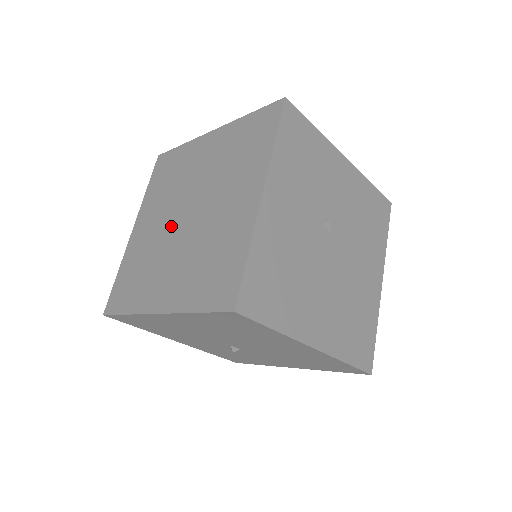
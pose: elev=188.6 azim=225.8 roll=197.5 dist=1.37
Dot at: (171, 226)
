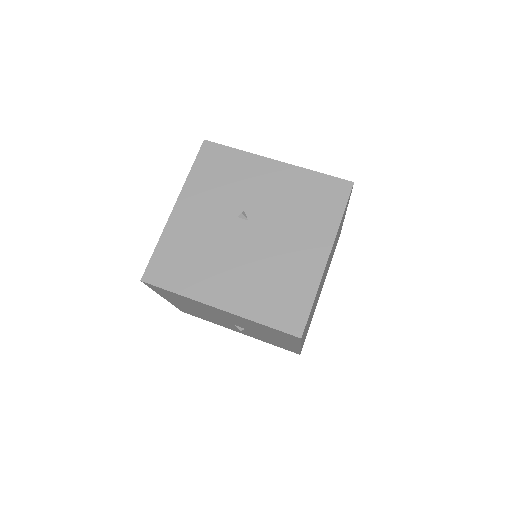
Dot at: occluded
